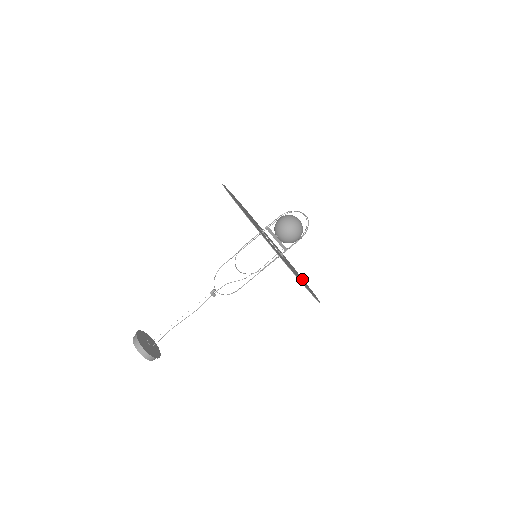
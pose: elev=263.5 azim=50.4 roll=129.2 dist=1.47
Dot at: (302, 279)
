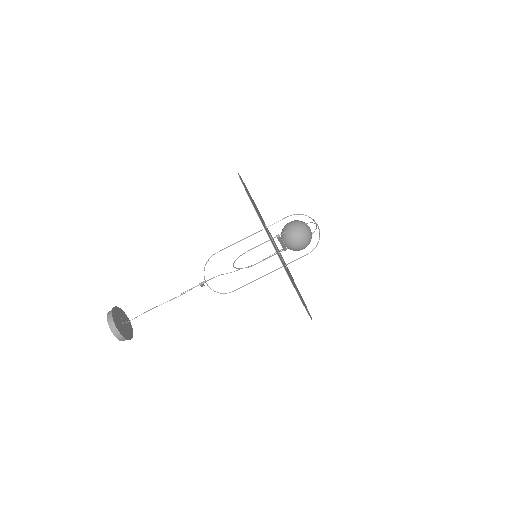
Dot at: occluded
